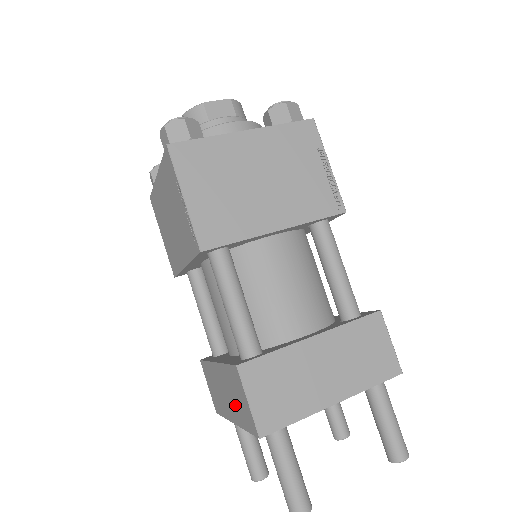
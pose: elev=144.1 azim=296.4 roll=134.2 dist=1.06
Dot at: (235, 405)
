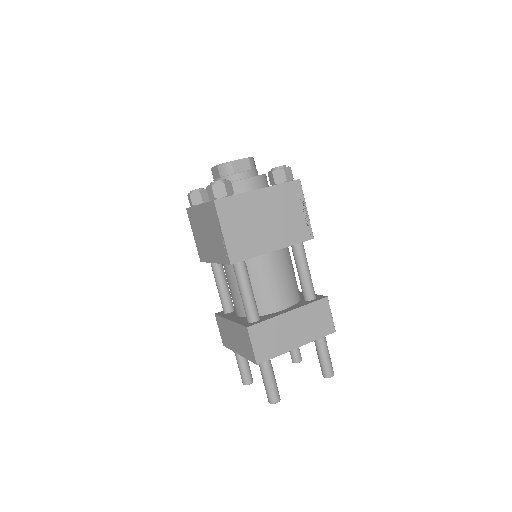
Dot at: (241, 345)
